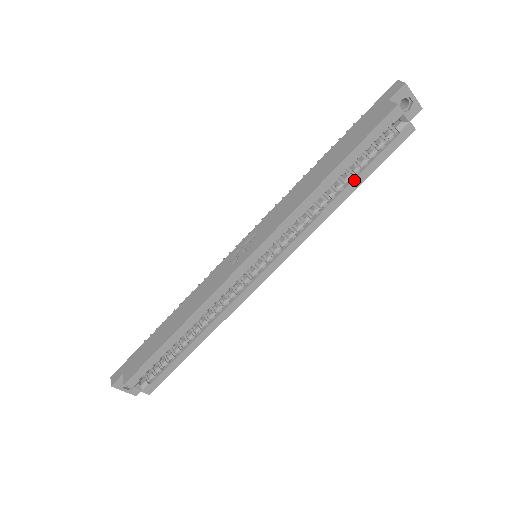
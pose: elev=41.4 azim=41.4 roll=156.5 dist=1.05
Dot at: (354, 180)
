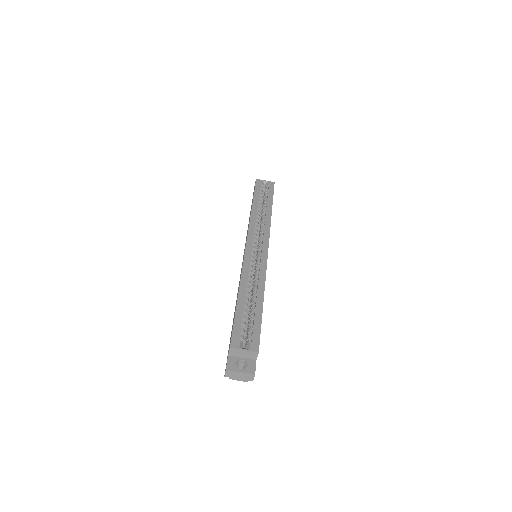
Dot at: (267, 203)
